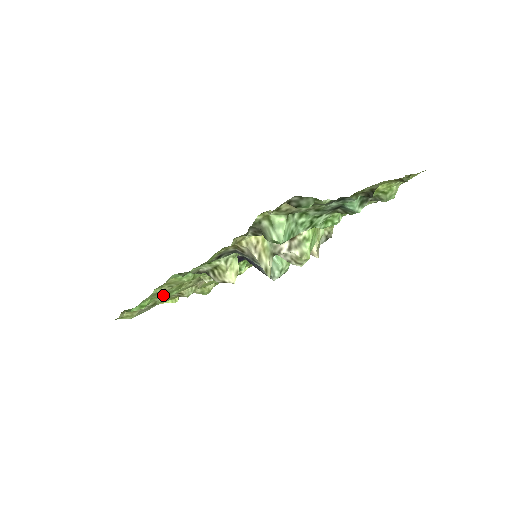
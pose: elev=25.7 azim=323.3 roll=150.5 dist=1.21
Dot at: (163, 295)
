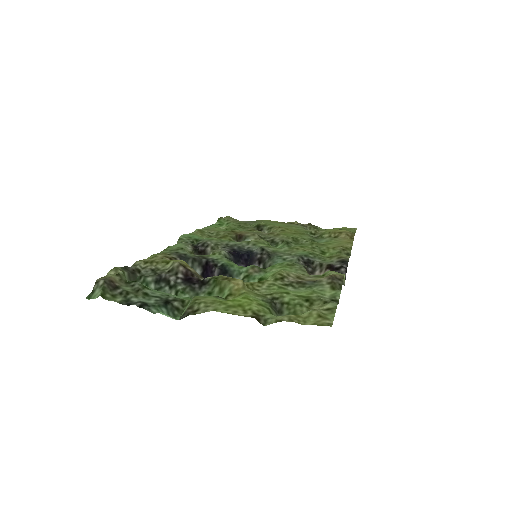
Dot at: (235, 226)
